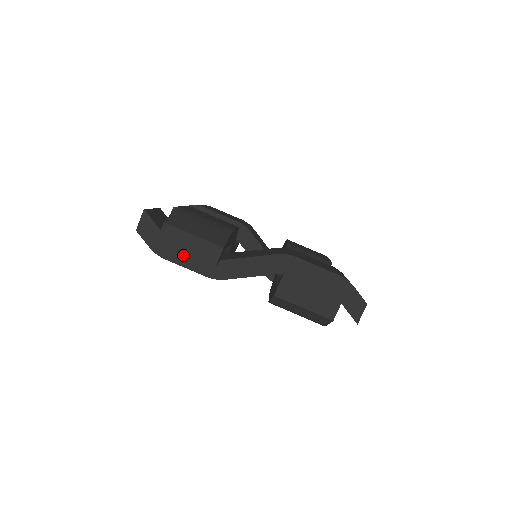
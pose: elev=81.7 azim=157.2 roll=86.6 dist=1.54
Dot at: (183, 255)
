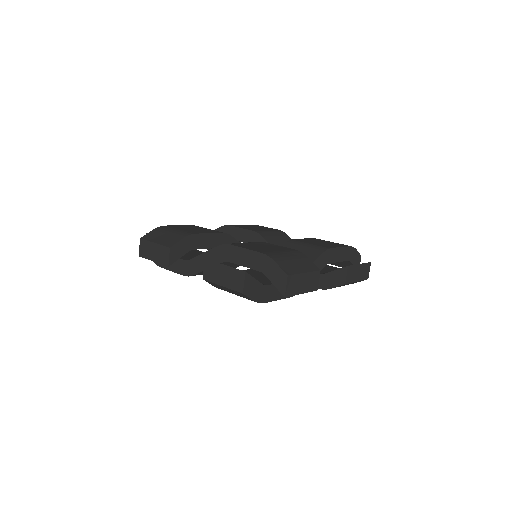
Dot at: (301, 293)
